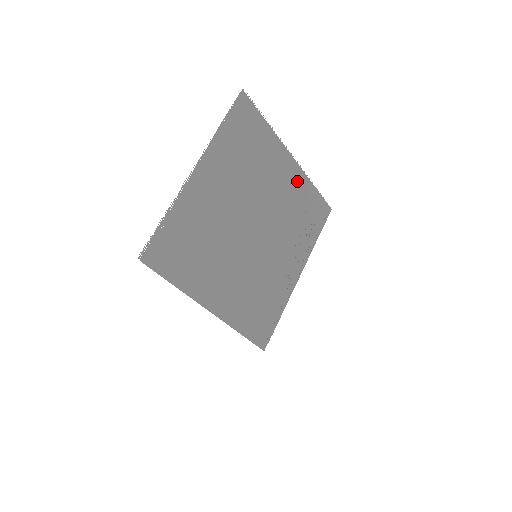
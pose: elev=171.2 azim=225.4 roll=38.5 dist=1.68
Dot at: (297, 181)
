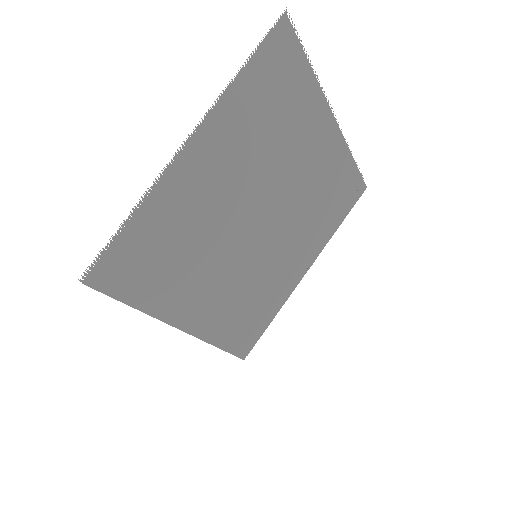
Dot at: (333, 153)
